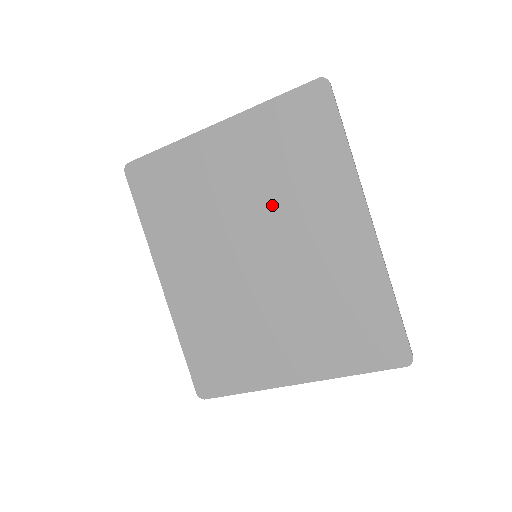
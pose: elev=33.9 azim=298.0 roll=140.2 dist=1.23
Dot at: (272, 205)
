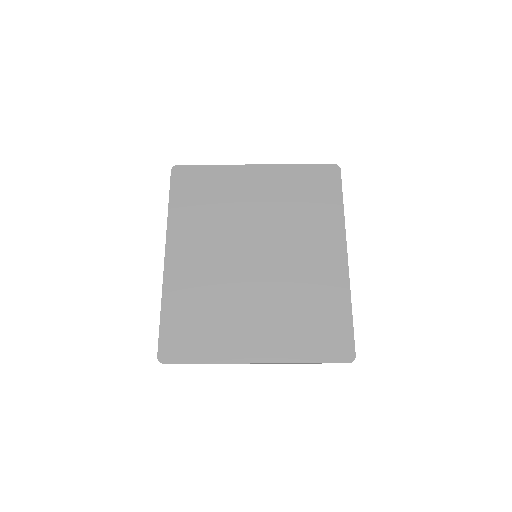
Dot at: (281, 225)
